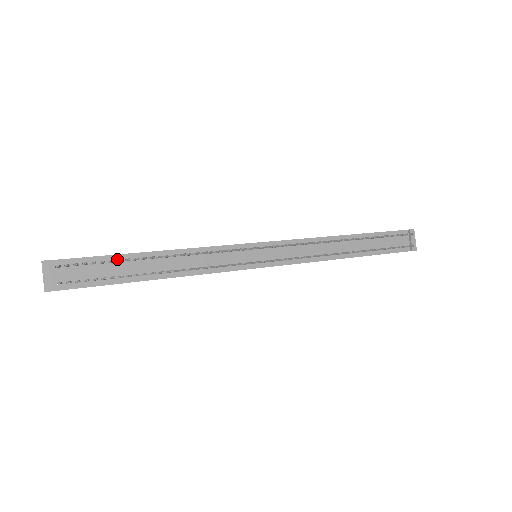
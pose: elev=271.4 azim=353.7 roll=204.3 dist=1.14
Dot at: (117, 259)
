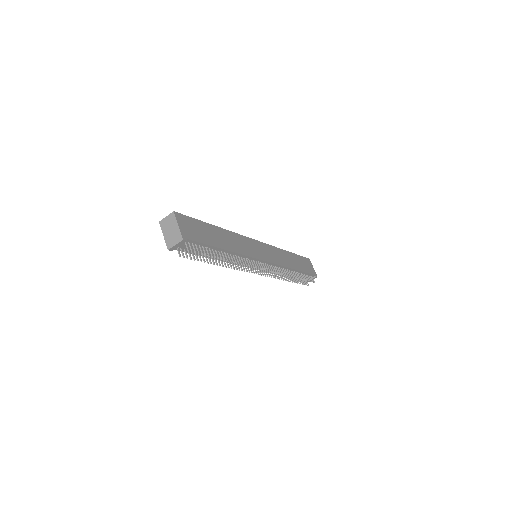
Dot at: (210, 248)
